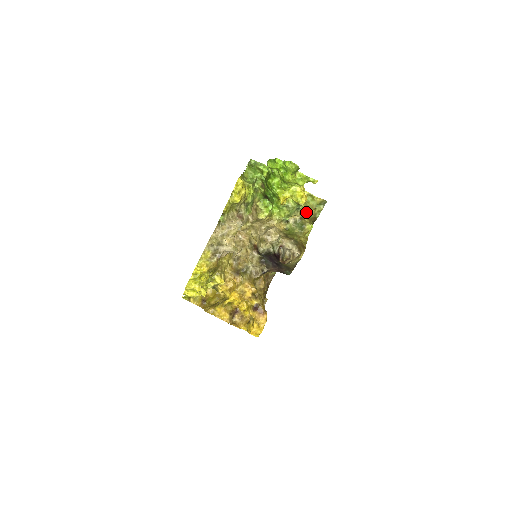
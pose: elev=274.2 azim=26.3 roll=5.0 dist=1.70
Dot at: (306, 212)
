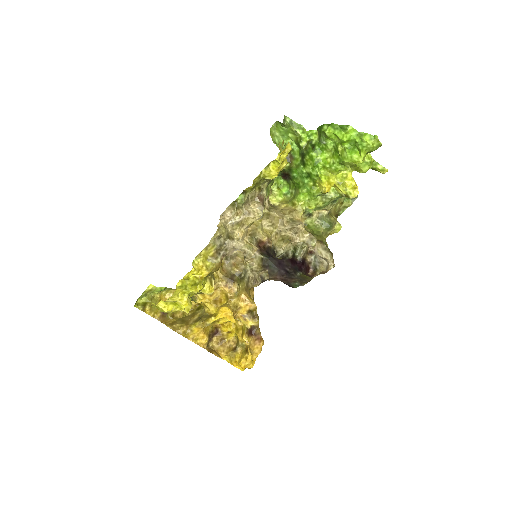
Dot at: occluded
